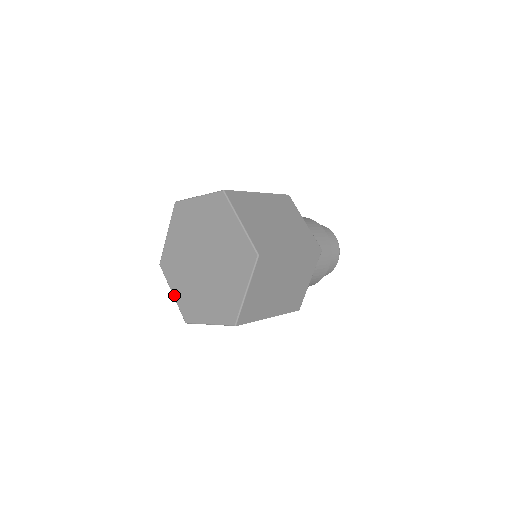
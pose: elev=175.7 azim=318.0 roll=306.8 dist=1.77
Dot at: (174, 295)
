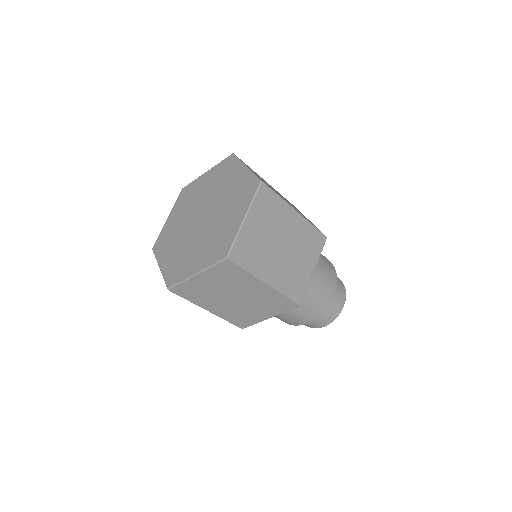
Dot at: (161, 268)
